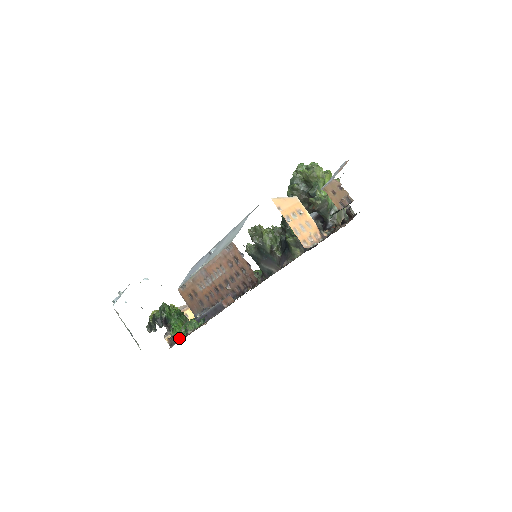
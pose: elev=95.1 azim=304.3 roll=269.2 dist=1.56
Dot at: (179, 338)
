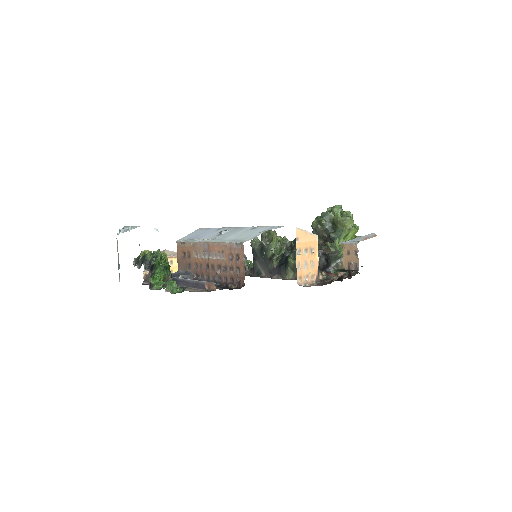
Dot at: (155, 287)
